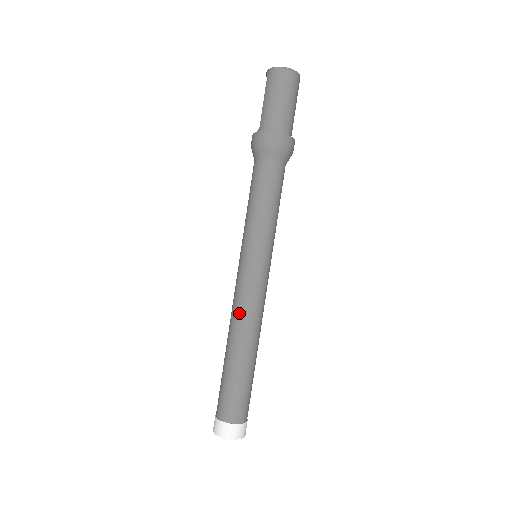
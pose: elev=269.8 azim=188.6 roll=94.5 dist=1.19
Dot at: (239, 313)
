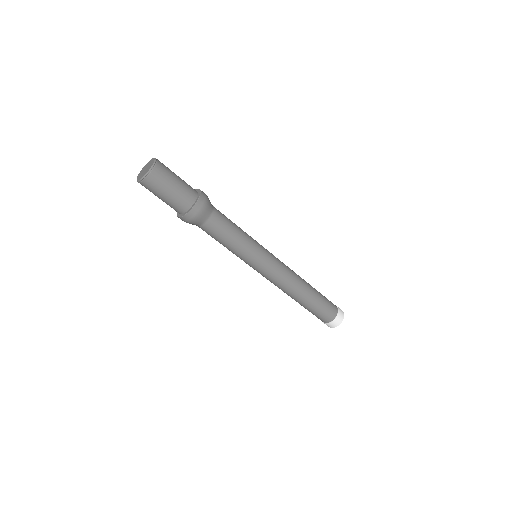
Dot at: occluded
